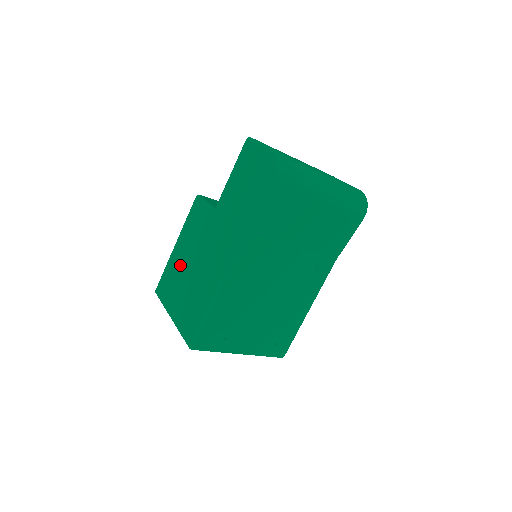
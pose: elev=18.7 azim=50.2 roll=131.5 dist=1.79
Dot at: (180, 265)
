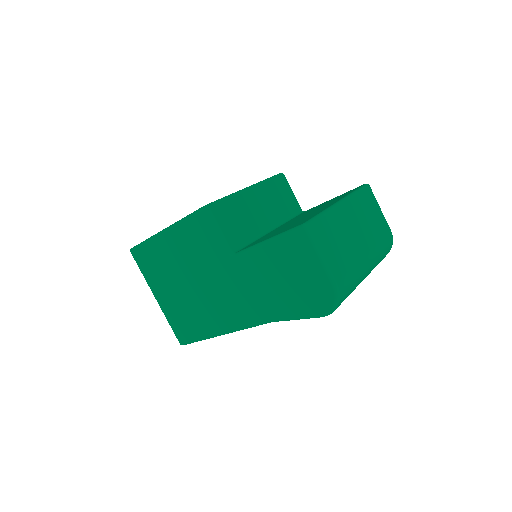
Dot at: (172, 263)
